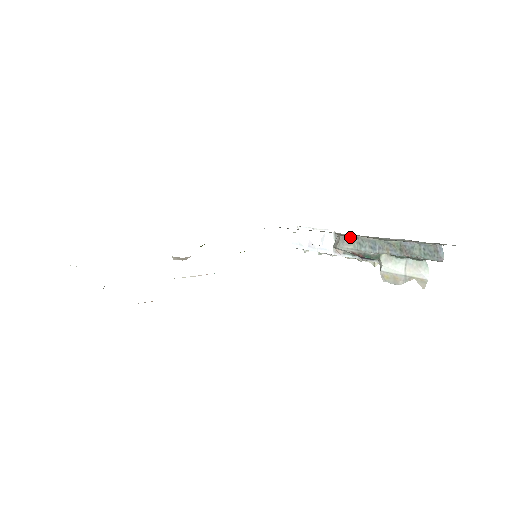
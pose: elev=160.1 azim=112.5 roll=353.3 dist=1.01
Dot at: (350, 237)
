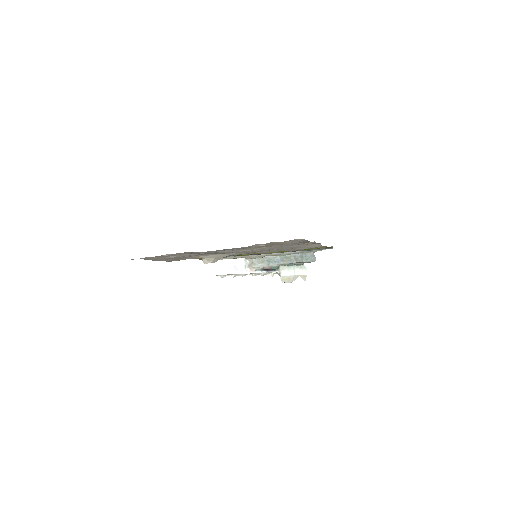
Dot at: (261, 258)
